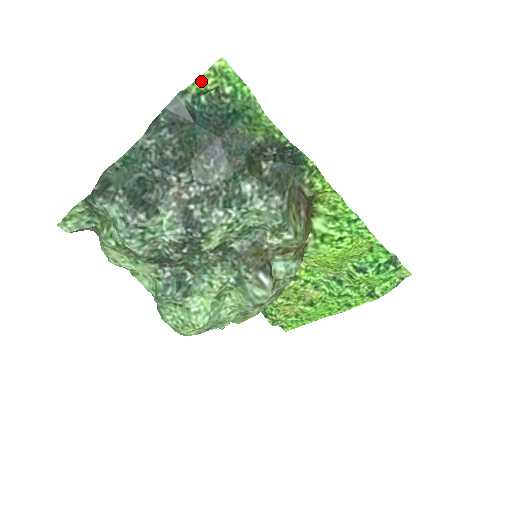
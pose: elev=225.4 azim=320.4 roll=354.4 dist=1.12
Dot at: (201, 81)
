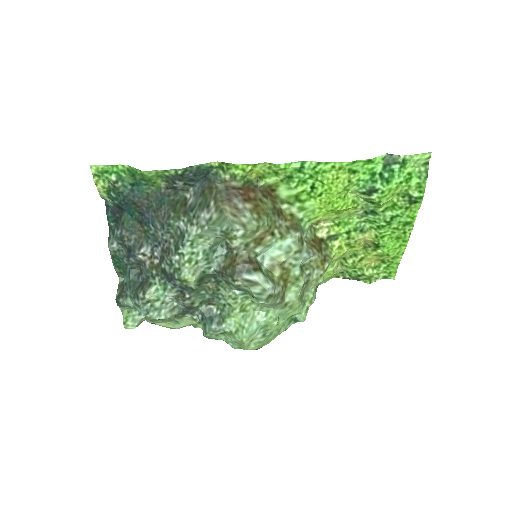
Dot at: (99, 187)
